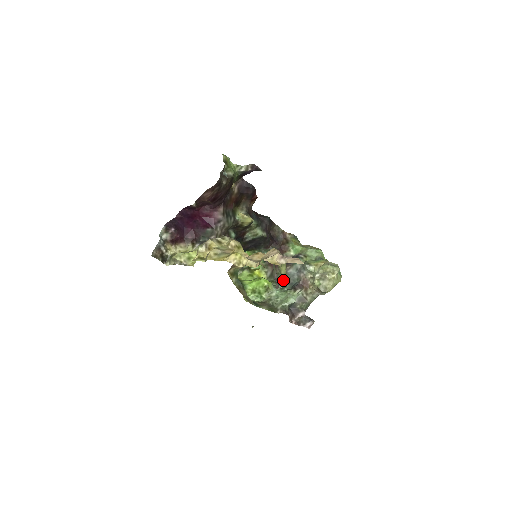
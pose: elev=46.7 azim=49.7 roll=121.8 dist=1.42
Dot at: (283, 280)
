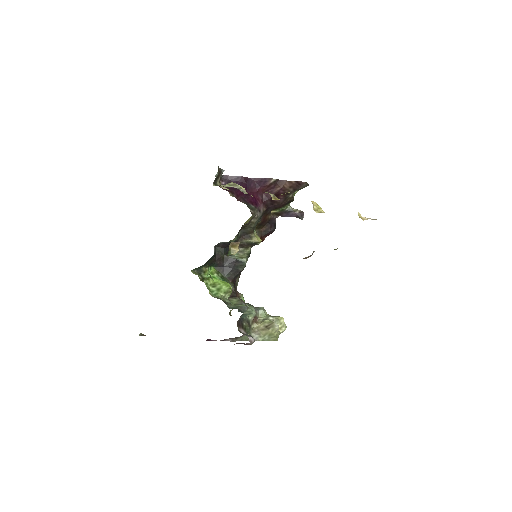
Dot at: (232, 305)
